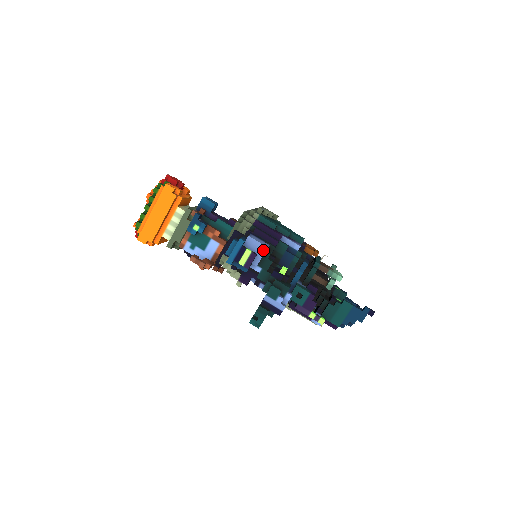
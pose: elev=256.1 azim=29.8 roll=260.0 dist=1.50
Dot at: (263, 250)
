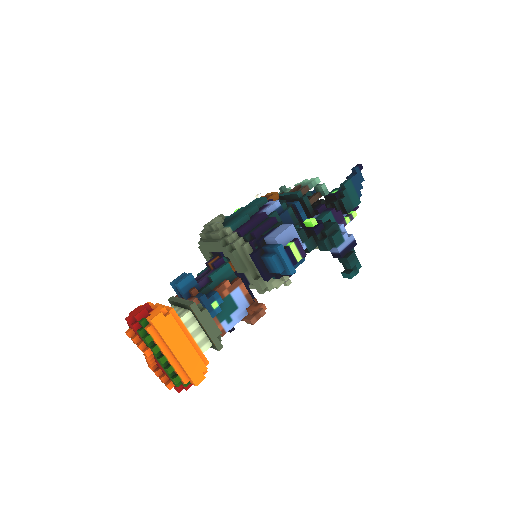
Dot at: (293, 230)
